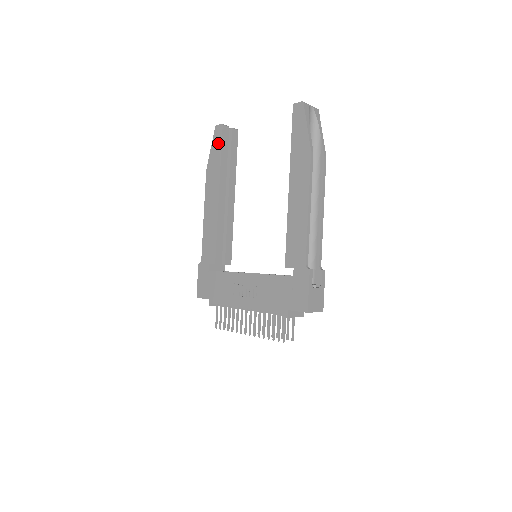
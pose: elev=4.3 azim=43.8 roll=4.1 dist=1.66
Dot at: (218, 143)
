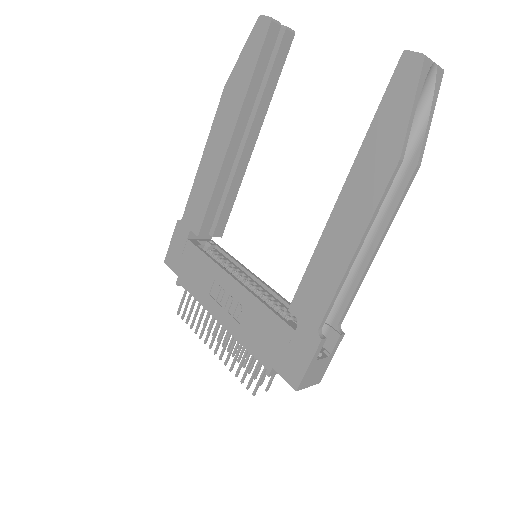
Dot at: (255, 49)
